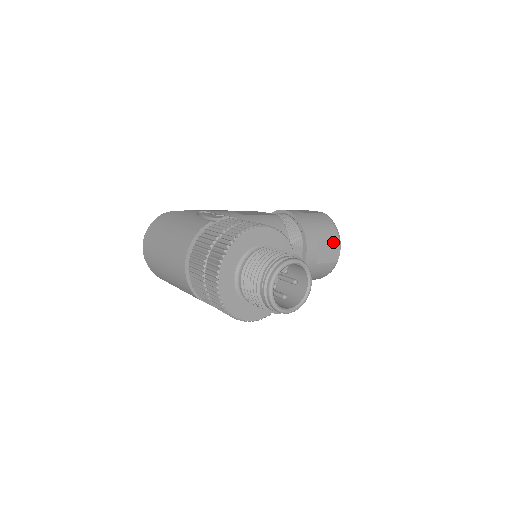
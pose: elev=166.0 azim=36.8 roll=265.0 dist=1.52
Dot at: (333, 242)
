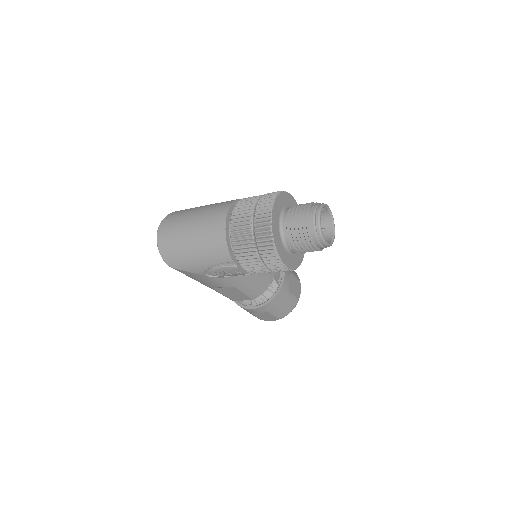
Dot at: (297, 281)
